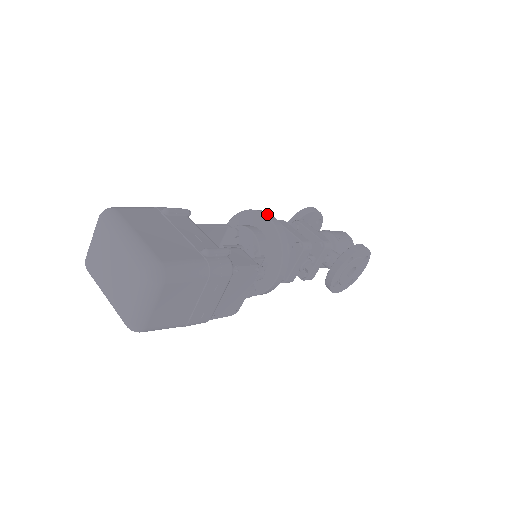
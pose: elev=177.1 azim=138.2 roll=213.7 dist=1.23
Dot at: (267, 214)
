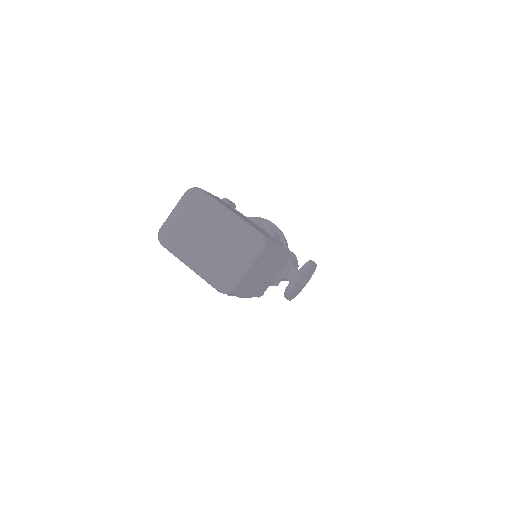
Dot at: occluded
